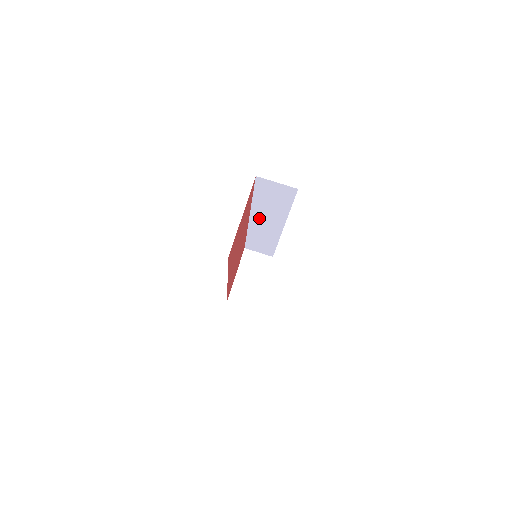
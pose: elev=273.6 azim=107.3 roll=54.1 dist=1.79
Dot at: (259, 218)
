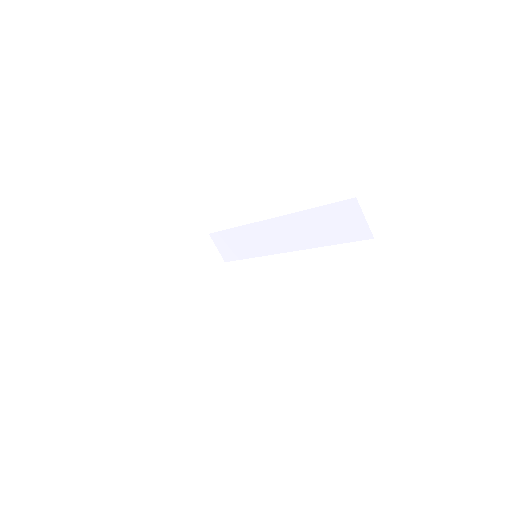
Dot at: (282, 226)
